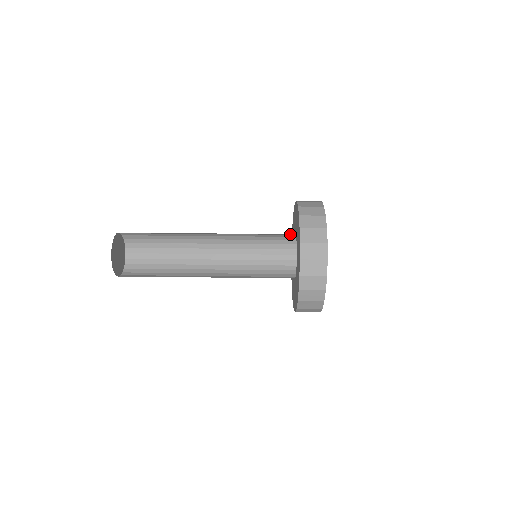
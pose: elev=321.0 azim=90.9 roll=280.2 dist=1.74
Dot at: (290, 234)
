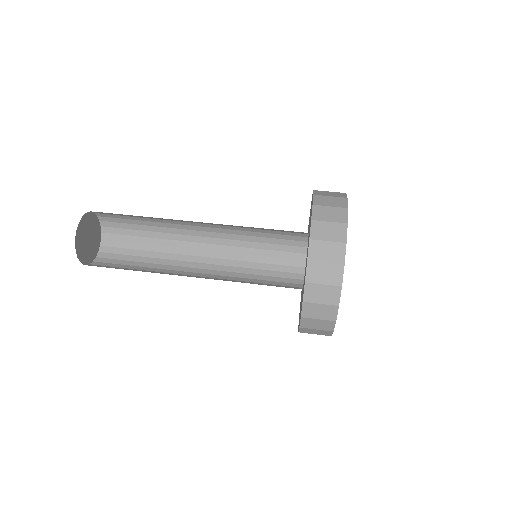
Dot at: (302, 235)
